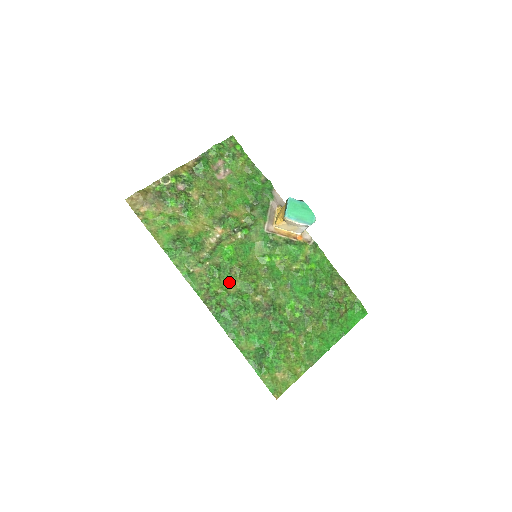
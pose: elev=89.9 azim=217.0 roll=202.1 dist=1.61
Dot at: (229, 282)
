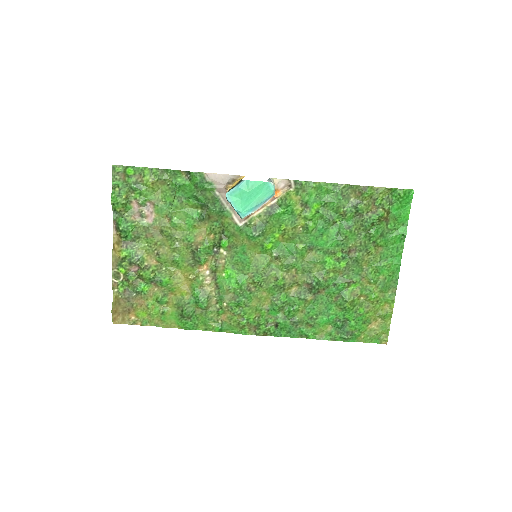
Dot at: (257, 300)
